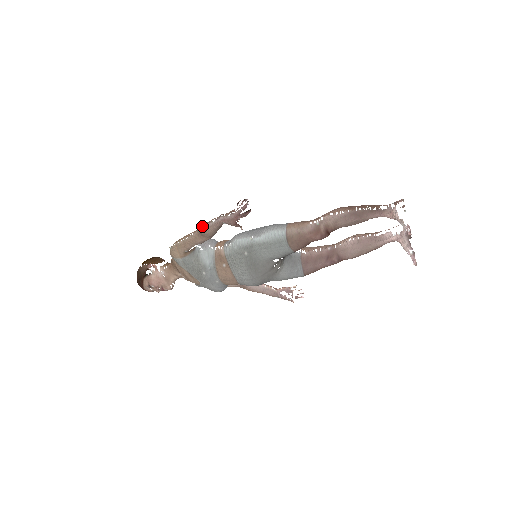
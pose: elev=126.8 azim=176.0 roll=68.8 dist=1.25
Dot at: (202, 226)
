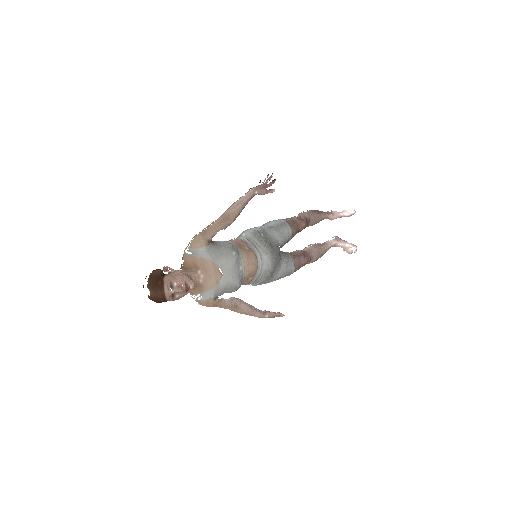
Dot at: (229, 207)
